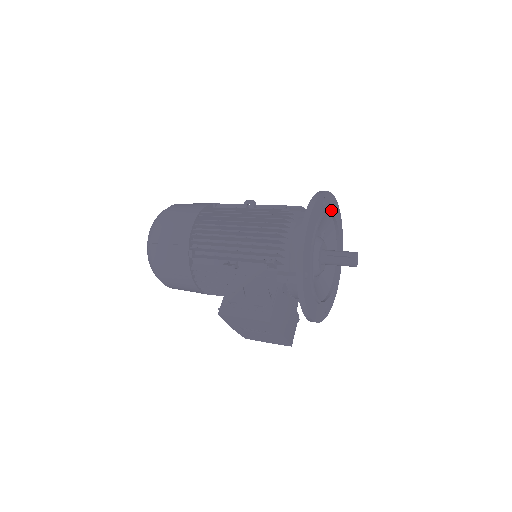
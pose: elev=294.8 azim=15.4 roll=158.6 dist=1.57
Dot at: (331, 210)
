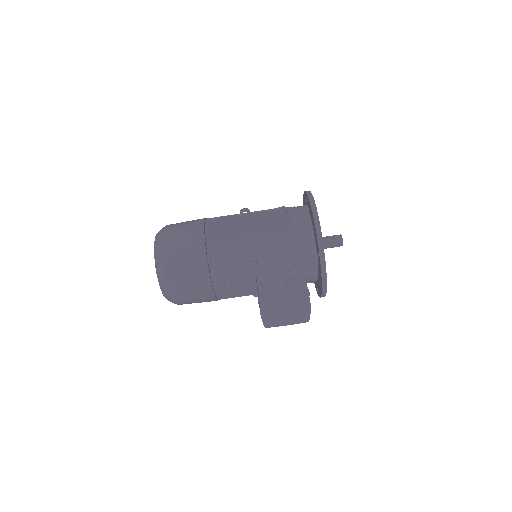
Dot at: occluded
